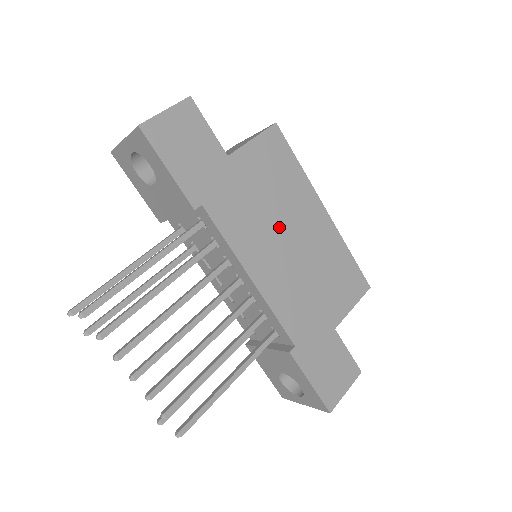
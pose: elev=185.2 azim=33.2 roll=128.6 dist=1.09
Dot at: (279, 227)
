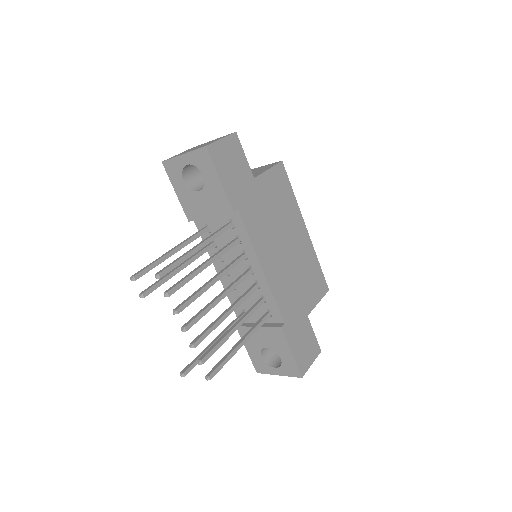
Dot at: (280, 235)
